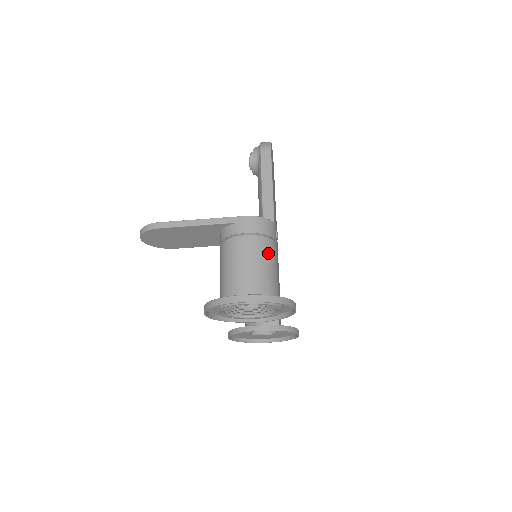
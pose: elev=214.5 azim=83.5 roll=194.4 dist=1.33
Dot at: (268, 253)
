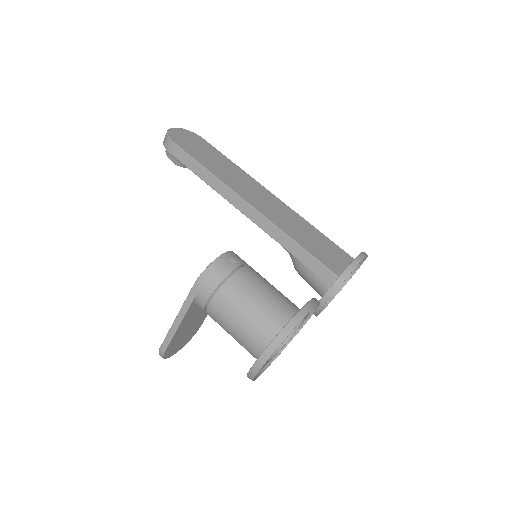
Dot at: (240, 294)
